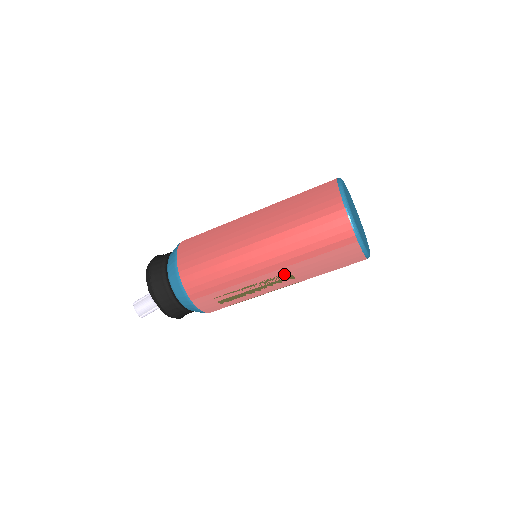
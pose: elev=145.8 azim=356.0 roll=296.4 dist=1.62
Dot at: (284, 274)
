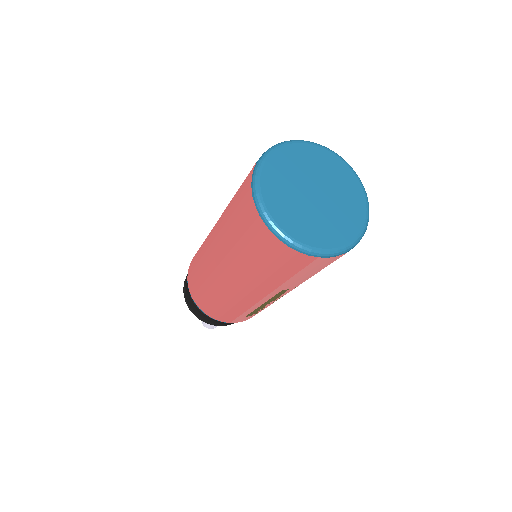
Dot at: (279, 292)
